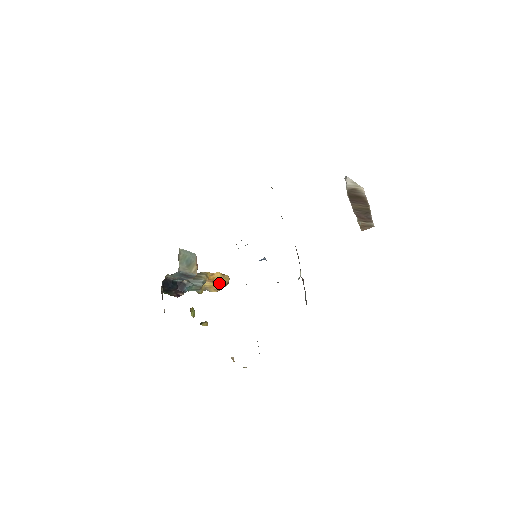
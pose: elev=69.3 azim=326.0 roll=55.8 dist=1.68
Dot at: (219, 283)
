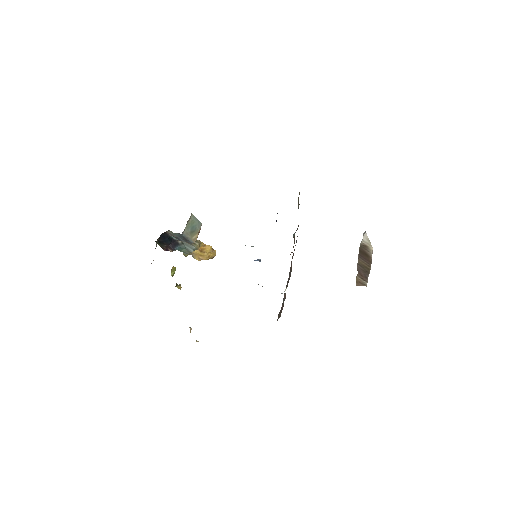
Dot at: (206, 255)
